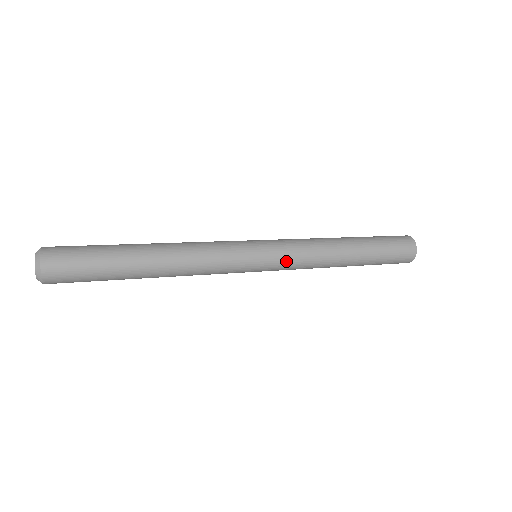
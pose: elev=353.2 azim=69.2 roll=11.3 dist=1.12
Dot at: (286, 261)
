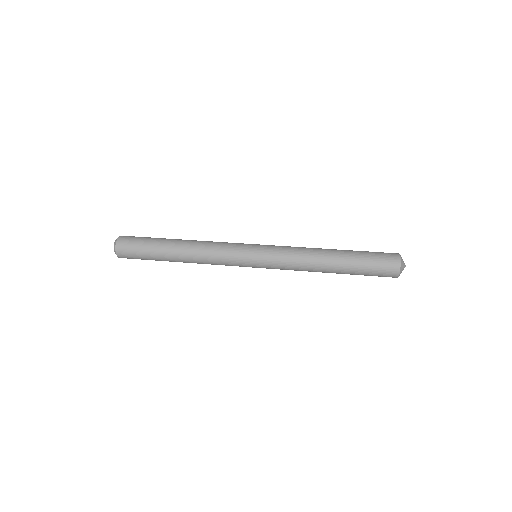
Dot at: (274, 256)
